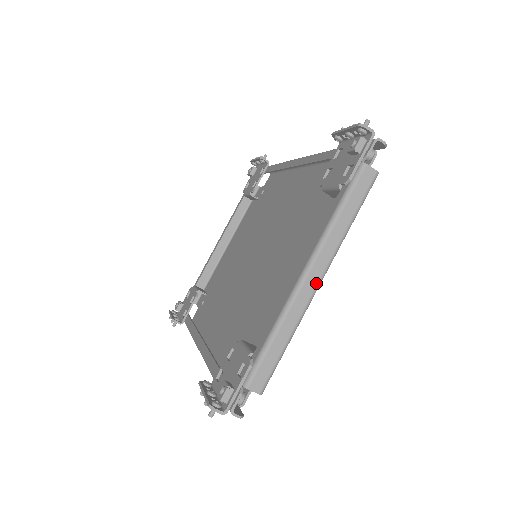
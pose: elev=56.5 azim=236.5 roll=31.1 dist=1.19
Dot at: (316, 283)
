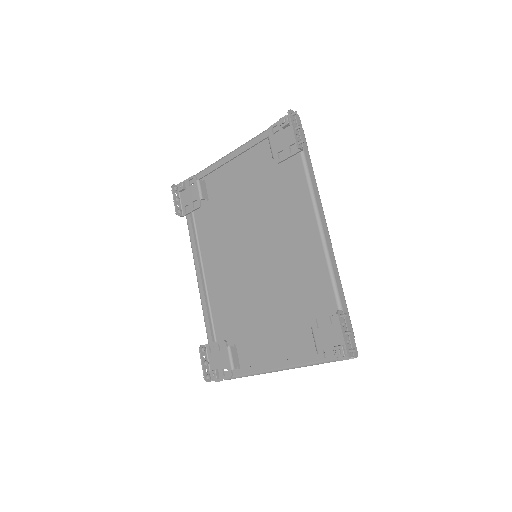
Dot at: occluded
